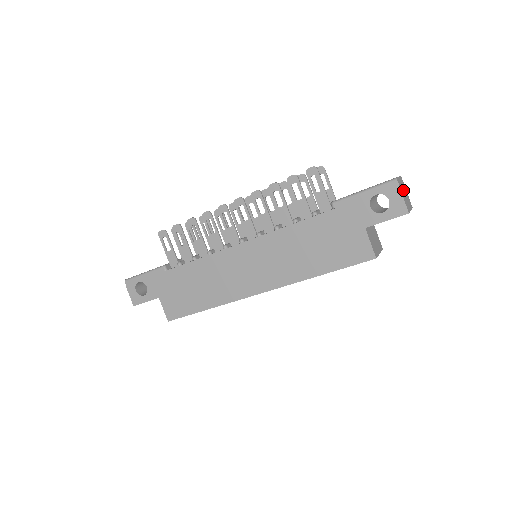
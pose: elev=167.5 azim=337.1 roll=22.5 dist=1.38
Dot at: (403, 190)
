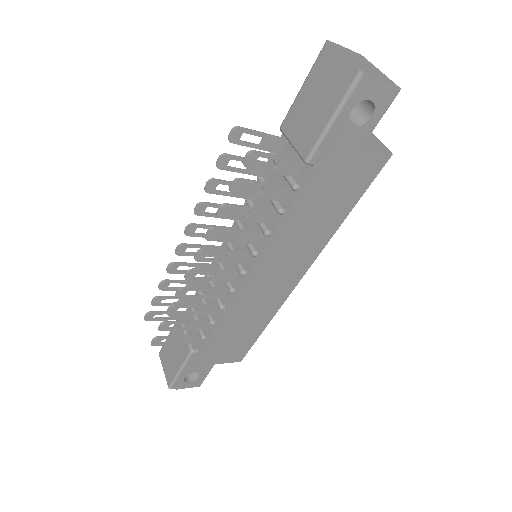
Dot at: (360, 64)
